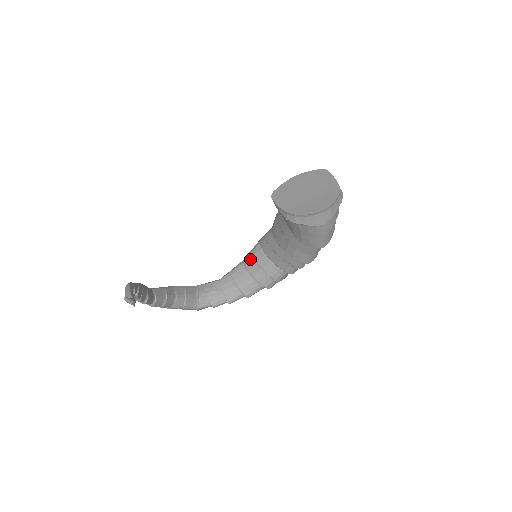
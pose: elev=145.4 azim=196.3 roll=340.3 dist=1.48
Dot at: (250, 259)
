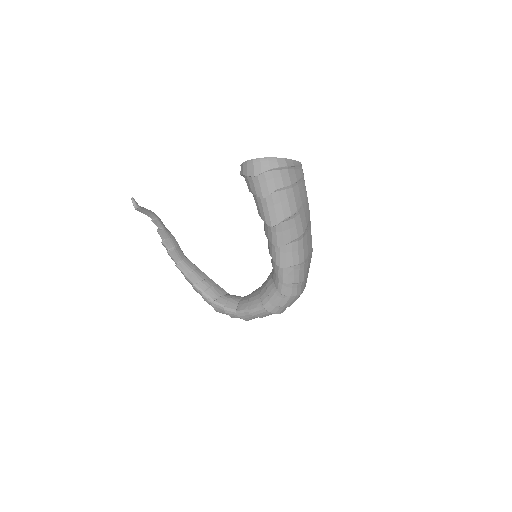
Dot at: occluded
